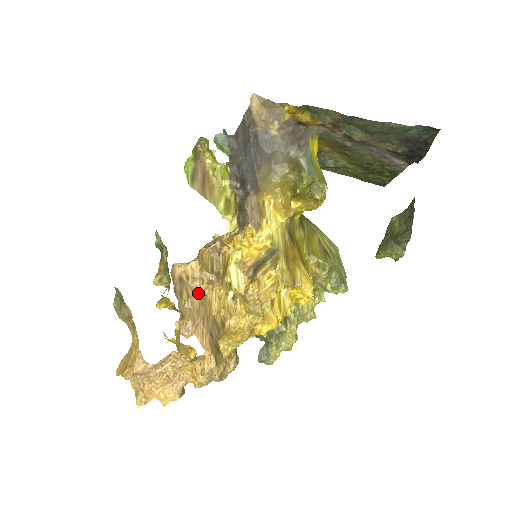
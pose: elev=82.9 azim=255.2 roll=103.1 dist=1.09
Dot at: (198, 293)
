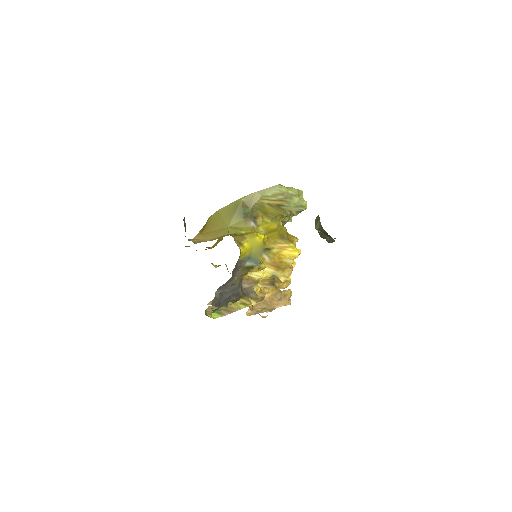
Dot at: (262, 304)
